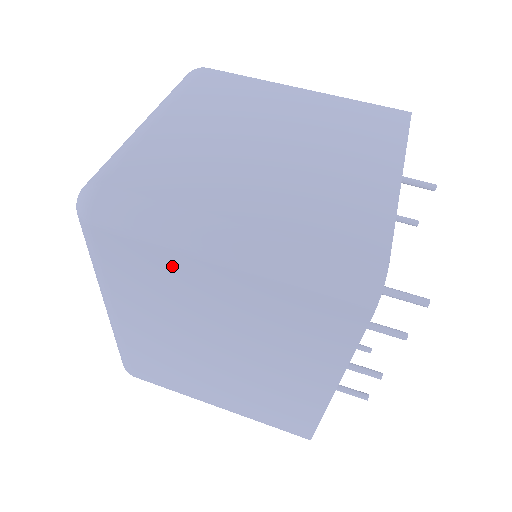
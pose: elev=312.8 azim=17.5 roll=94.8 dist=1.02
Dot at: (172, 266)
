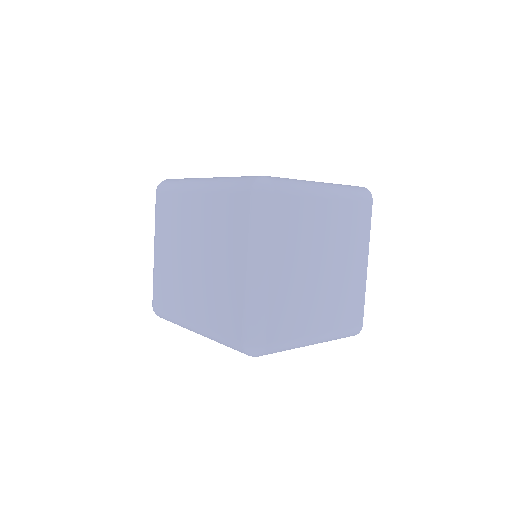
Dot at: occluded
